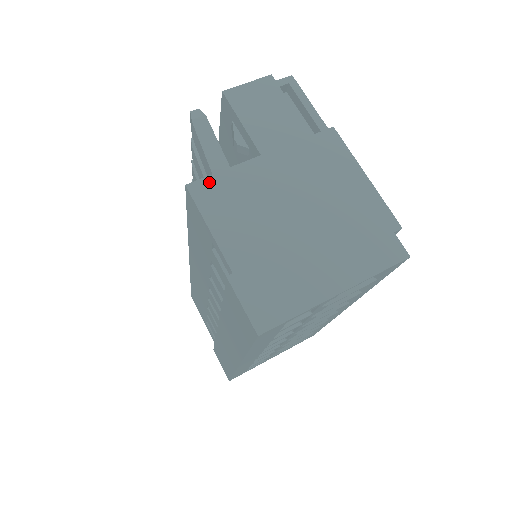
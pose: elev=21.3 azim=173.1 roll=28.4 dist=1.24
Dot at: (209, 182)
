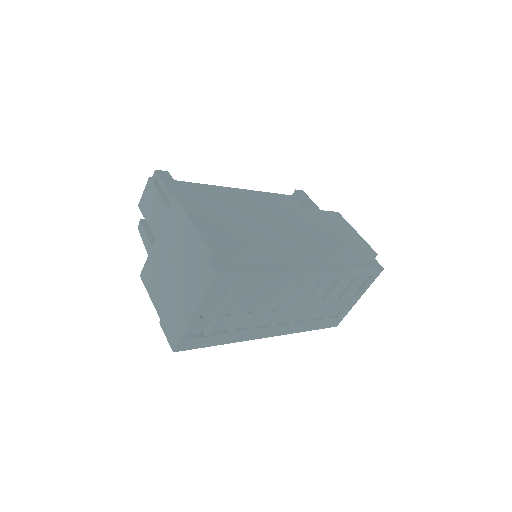
Dot at: (145, 269)
